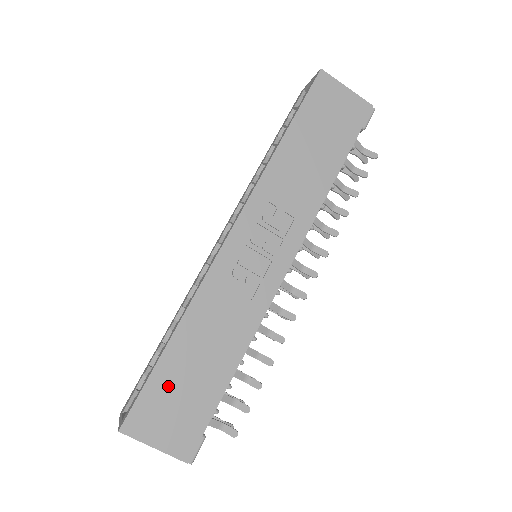
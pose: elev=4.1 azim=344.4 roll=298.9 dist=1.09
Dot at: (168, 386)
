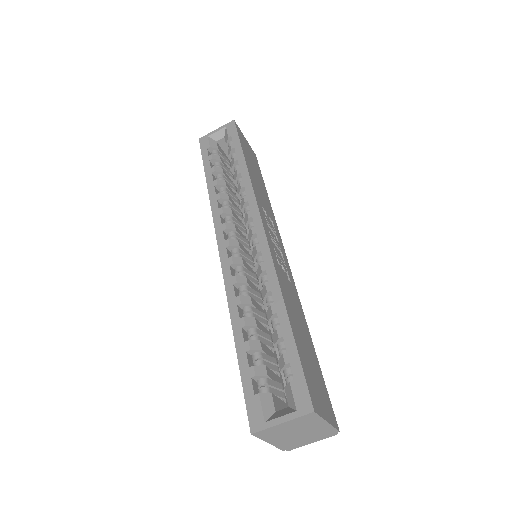
Dot at: (306, 359)
